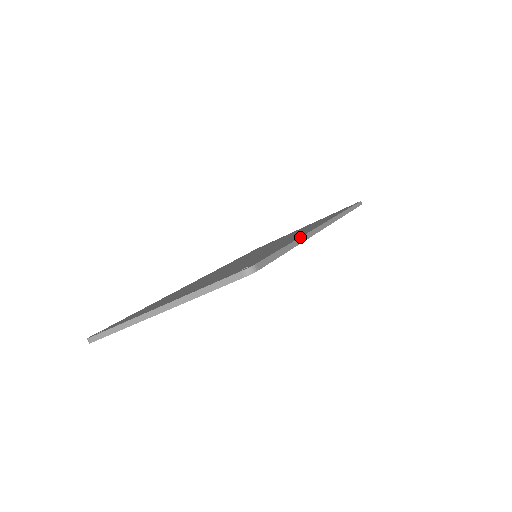
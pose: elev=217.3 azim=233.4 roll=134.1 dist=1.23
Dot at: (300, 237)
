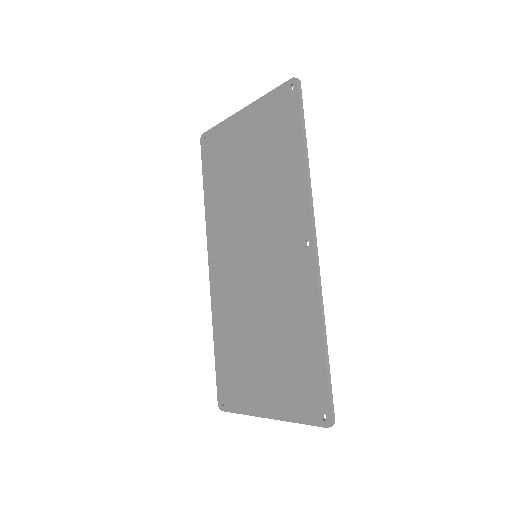
Dot at: (322, 322)
